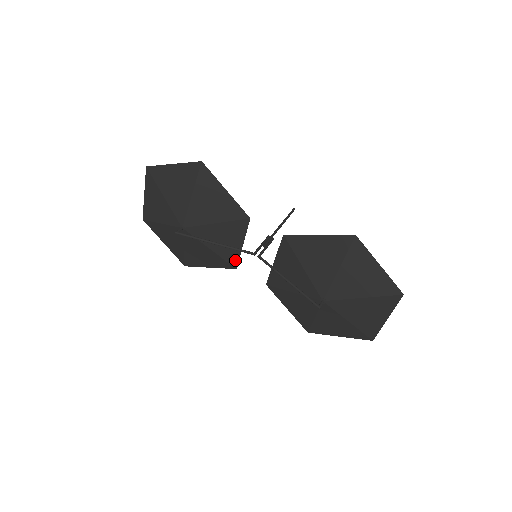
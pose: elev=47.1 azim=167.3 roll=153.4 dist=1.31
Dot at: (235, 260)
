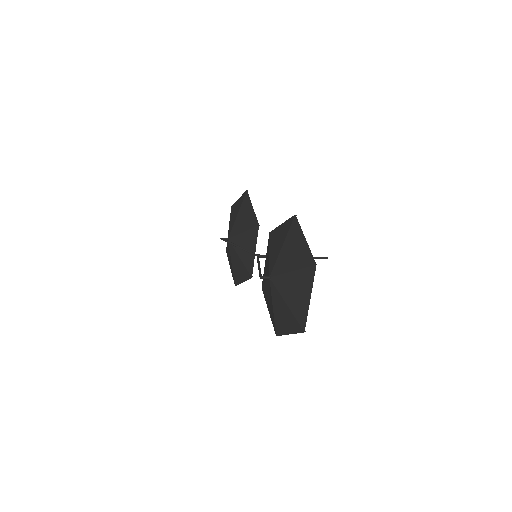
Dot at: (251, 268)
